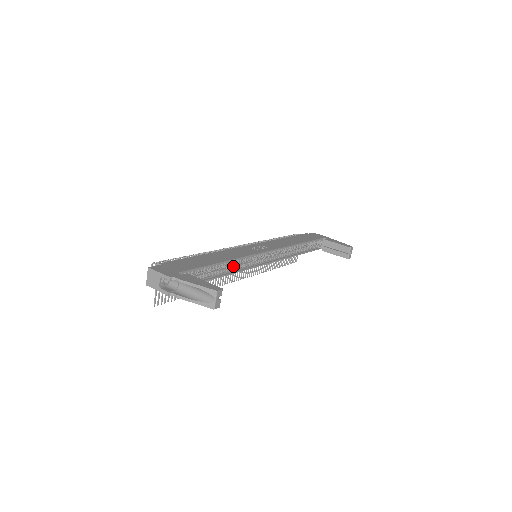
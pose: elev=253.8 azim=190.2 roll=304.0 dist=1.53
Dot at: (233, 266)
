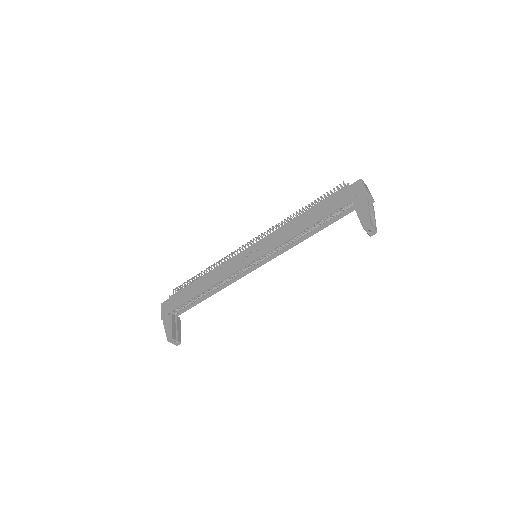
Dot at: (222, 283)
